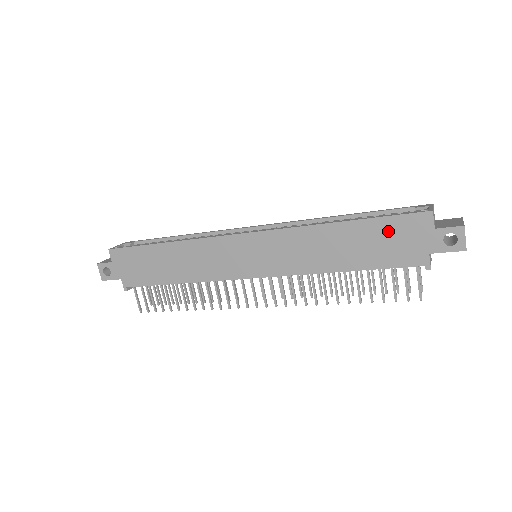
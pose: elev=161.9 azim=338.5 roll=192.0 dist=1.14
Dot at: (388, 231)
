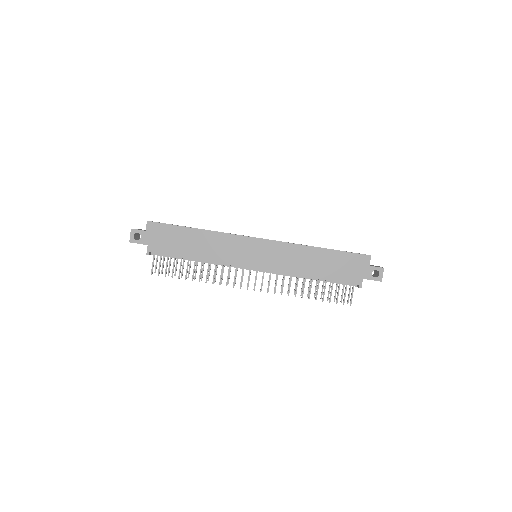
Dot at: (345, 260)
